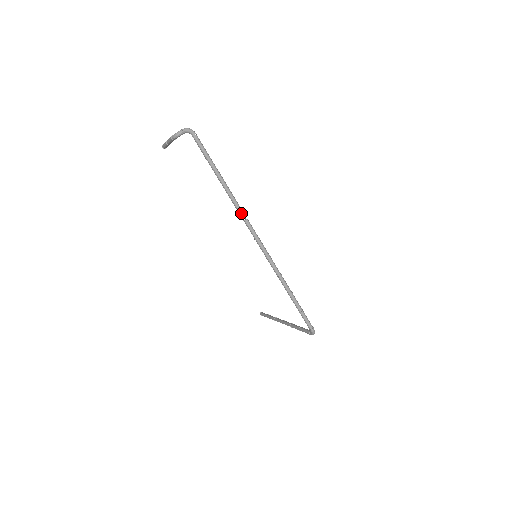
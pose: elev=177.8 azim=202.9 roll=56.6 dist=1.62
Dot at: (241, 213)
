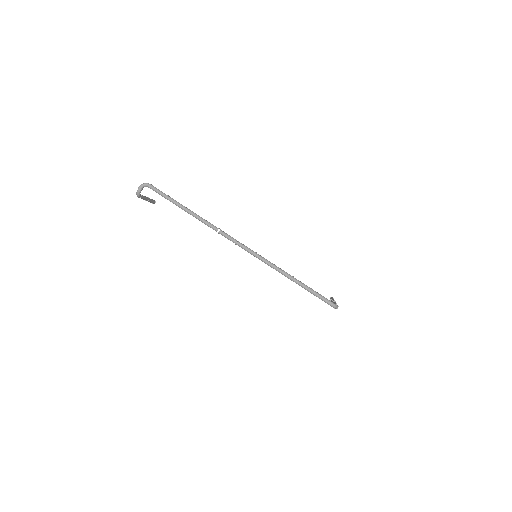
Dot at: (213, 228)
